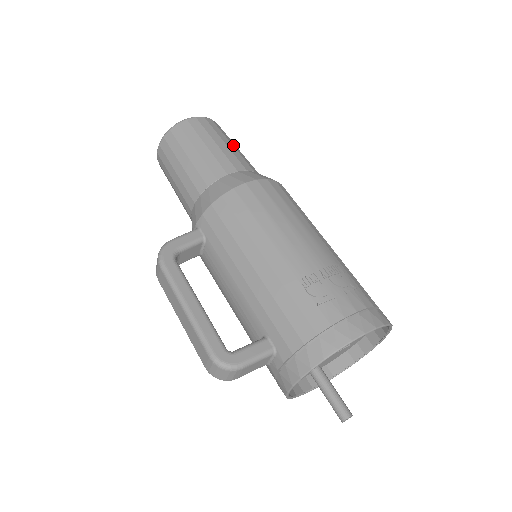
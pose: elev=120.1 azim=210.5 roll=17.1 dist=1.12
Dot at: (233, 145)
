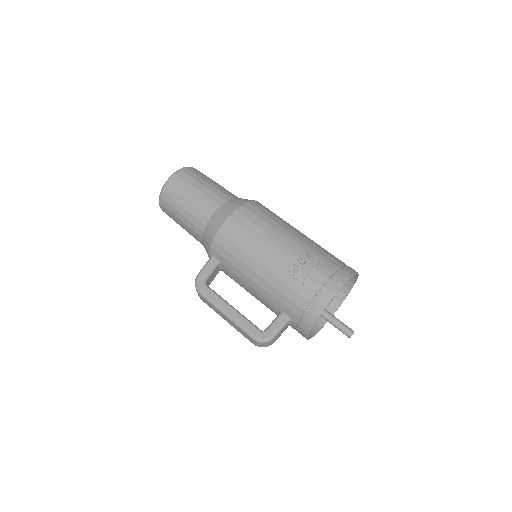
Dot at: (209, 183)
